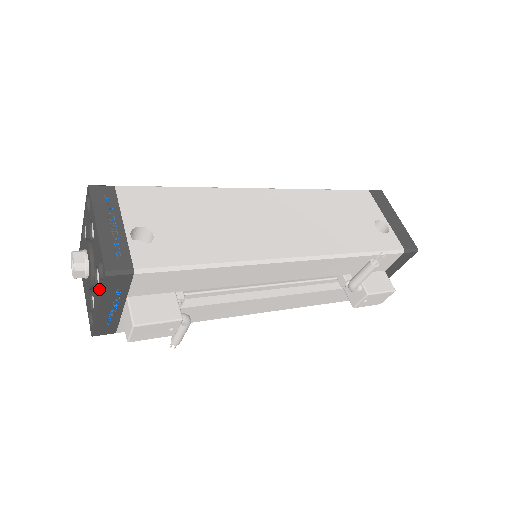
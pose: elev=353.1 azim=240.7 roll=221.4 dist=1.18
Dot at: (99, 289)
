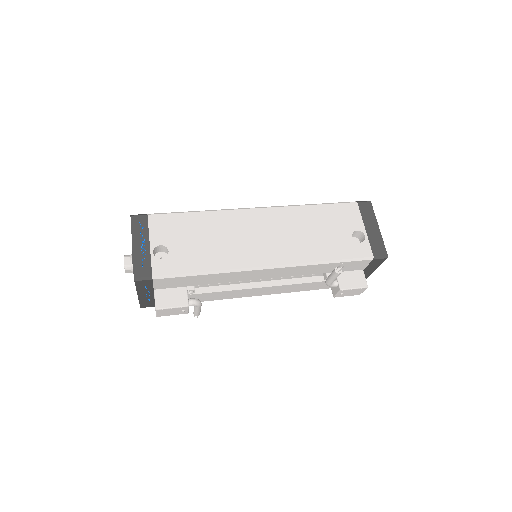
Dot at: occluded
